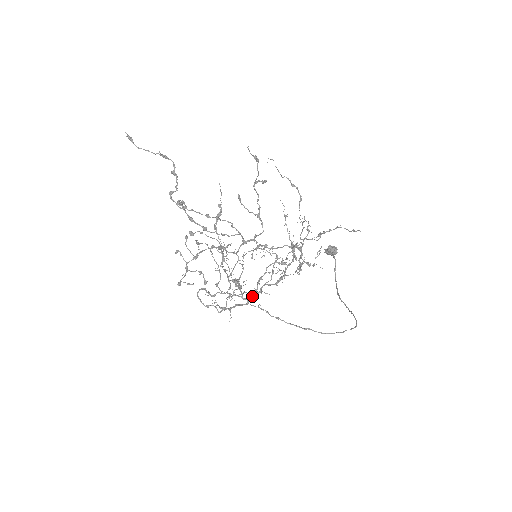
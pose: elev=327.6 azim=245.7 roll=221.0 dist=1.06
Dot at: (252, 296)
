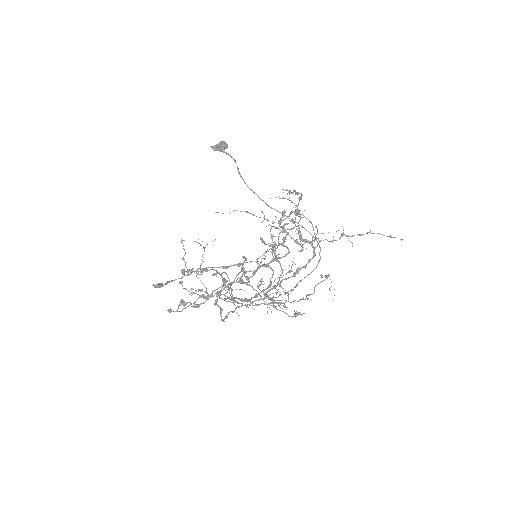
Dot at: (290, 302)
